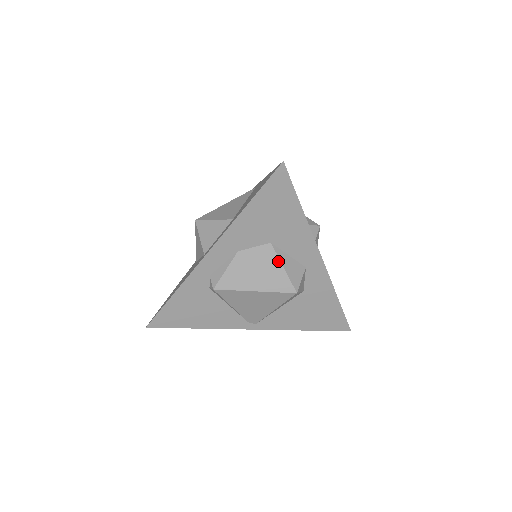
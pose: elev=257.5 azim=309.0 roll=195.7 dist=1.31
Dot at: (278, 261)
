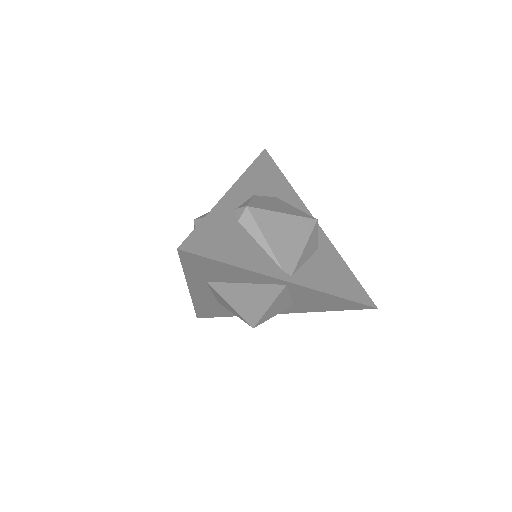
Dot at: (289, 205)
